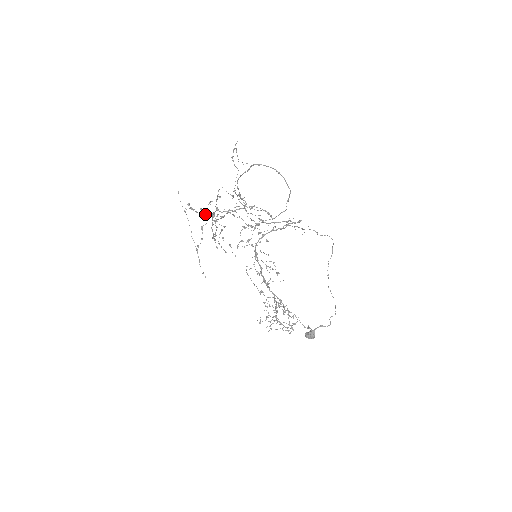
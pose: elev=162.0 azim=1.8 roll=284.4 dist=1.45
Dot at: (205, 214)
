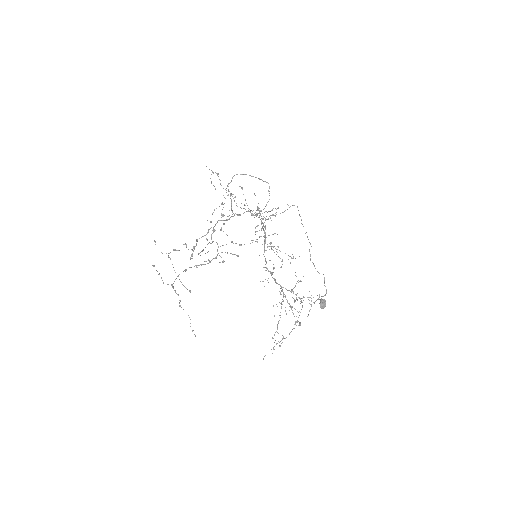
Dot at: occluded
